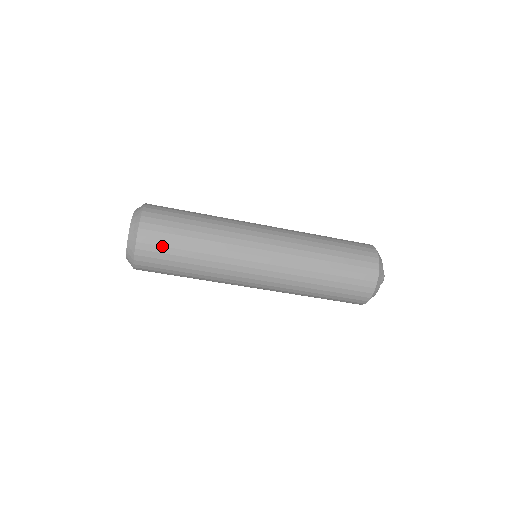
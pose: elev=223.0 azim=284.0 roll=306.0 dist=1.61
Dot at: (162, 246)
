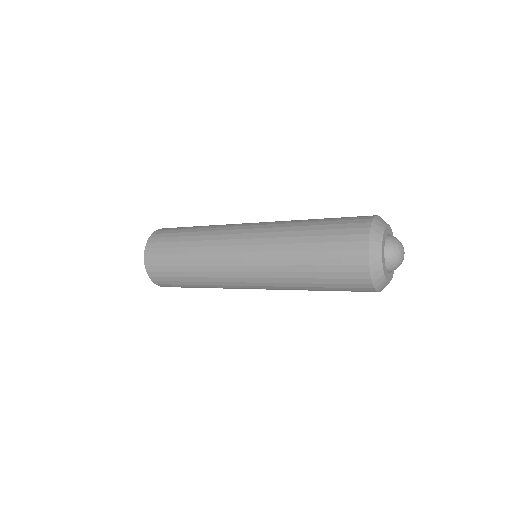
Dot at: occluded
